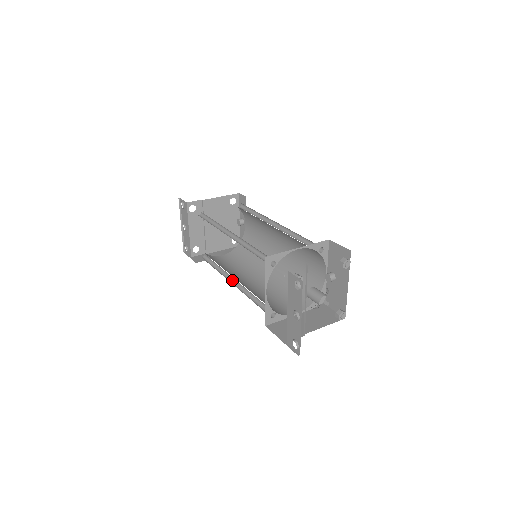
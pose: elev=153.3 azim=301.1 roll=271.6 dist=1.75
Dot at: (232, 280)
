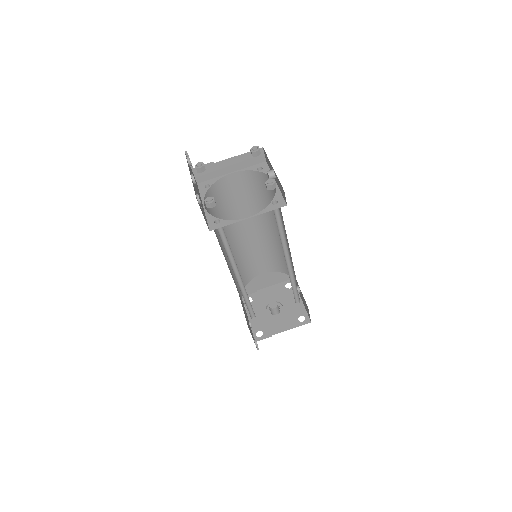
Dot at: occluded
